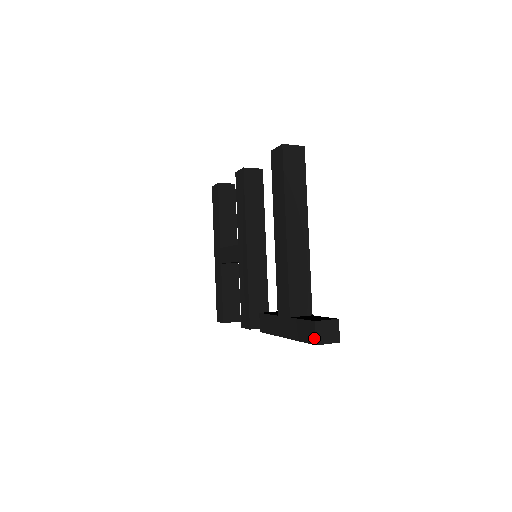
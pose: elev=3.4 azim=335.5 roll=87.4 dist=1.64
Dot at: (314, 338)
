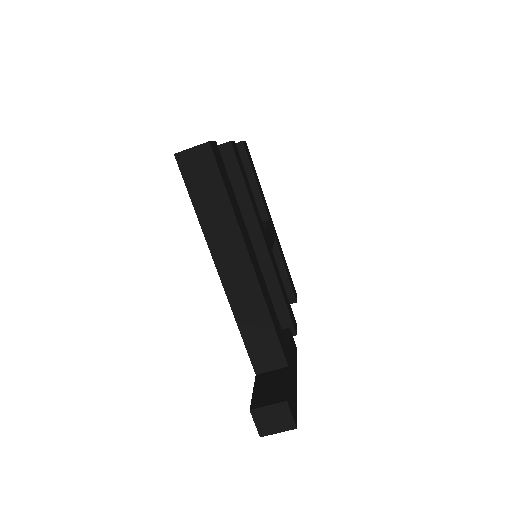
Dot at: (257, 428)
